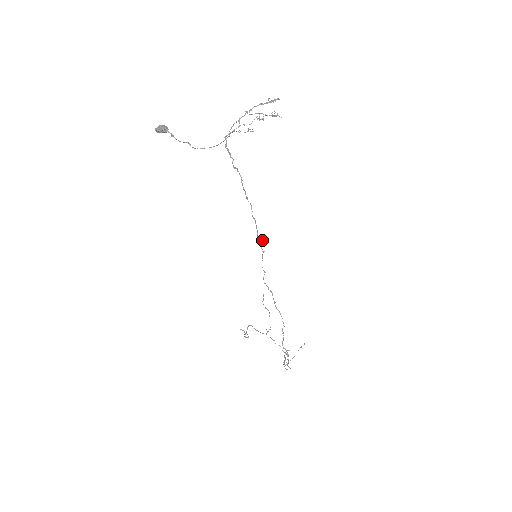
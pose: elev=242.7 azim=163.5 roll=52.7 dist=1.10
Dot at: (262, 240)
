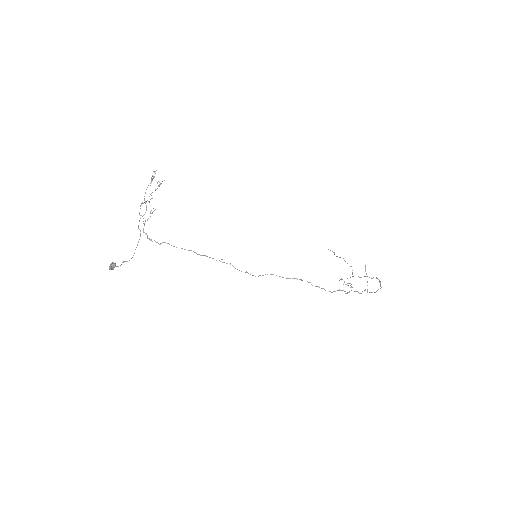
Dot at: occluded
